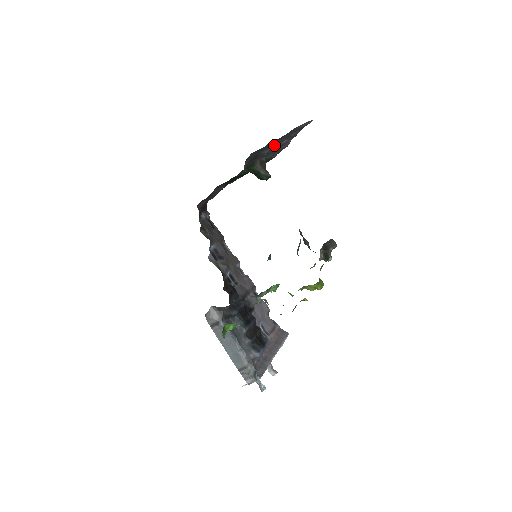
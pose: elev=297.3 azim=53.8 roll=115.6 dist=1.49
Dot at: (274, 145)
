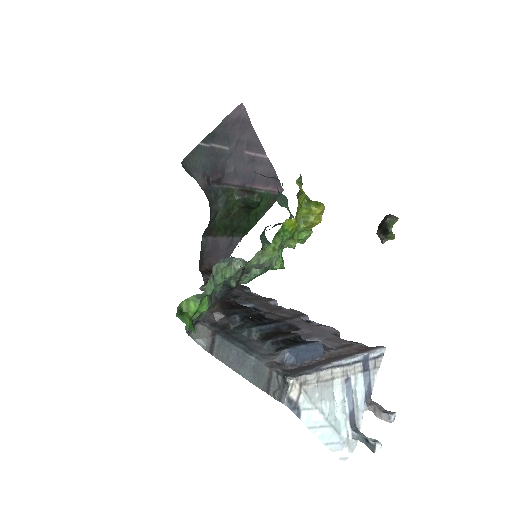
Dot at: (233, 158)
